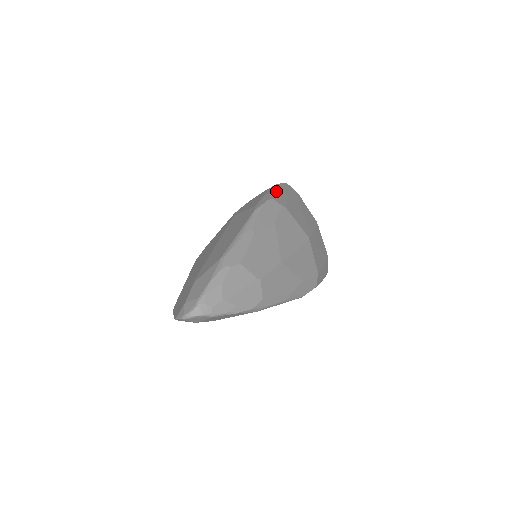
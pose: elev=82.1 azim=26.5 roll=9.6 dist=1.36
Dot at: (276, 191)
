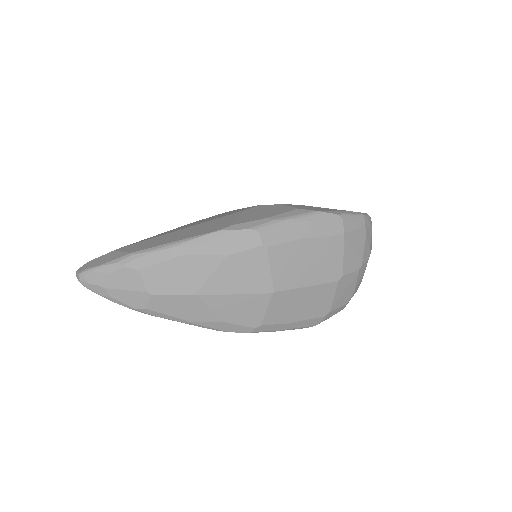
Dot at: (288, 222)
